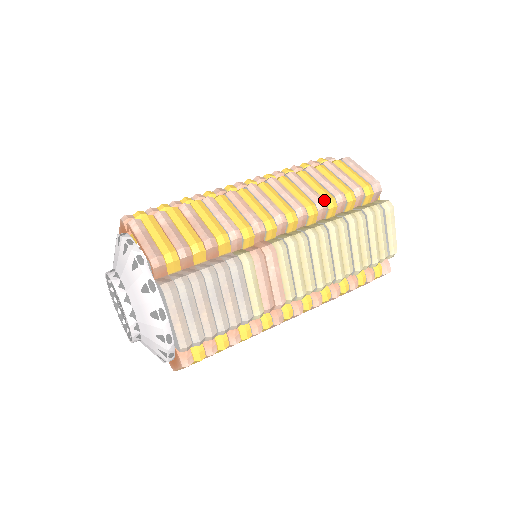
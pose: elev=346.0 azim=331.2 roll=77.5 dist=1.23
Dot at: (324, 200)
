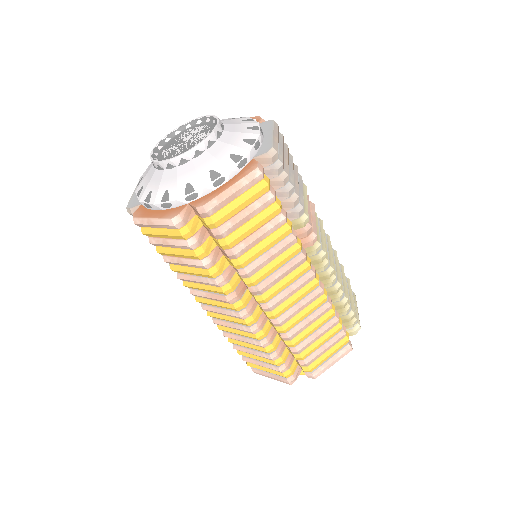
Dot at: occluded
